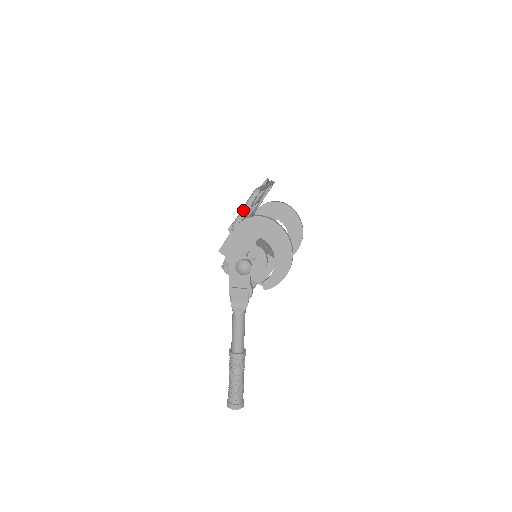
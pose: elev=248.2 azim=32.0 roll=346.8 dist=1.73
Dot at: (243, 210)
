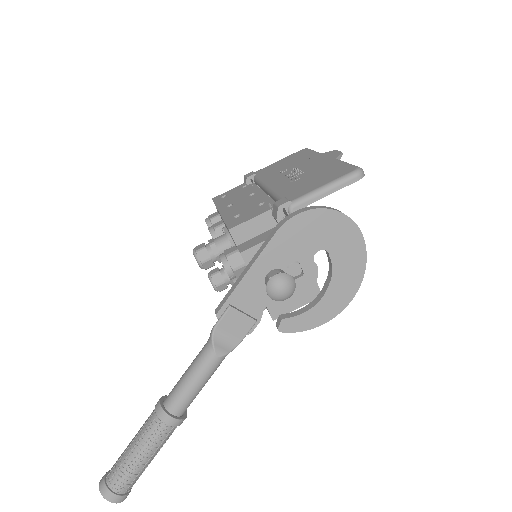
Dot at: (324, 190)
